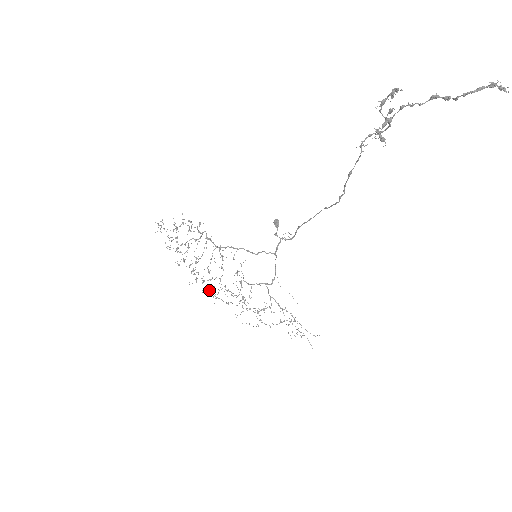
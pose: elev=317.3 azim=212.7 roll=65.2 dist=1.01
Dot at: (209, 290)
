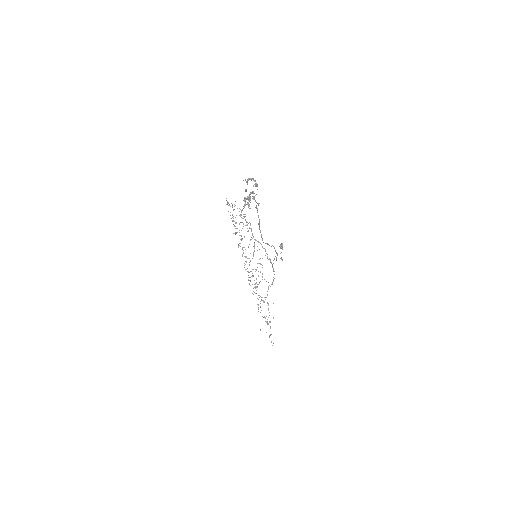
Dot at: occluded
